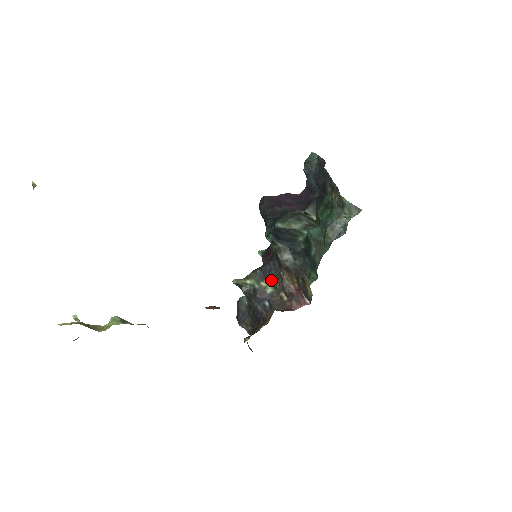
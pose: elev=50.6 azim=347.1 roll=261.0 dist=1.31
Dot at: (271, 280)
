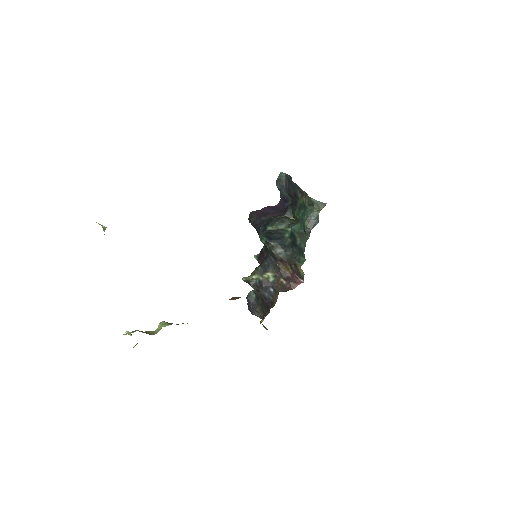
Dot at: (271, 272)
